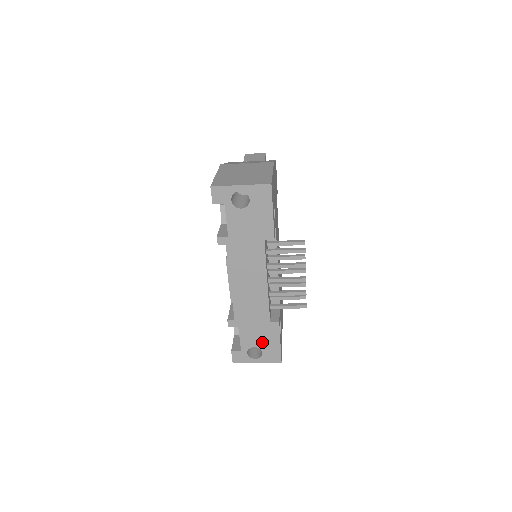
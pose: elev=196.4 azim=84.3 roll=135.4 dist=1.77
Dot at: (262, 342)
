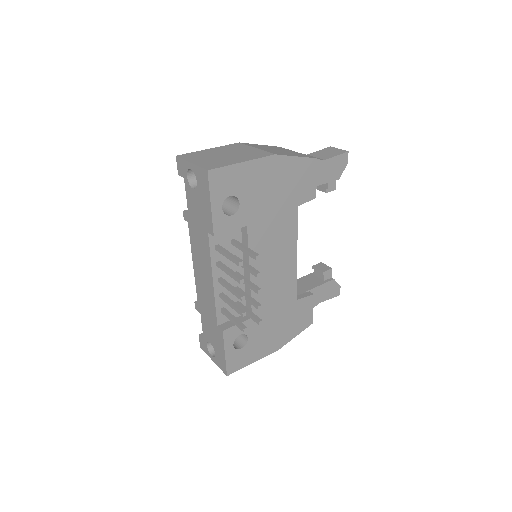
Dot at: (214, 342)
